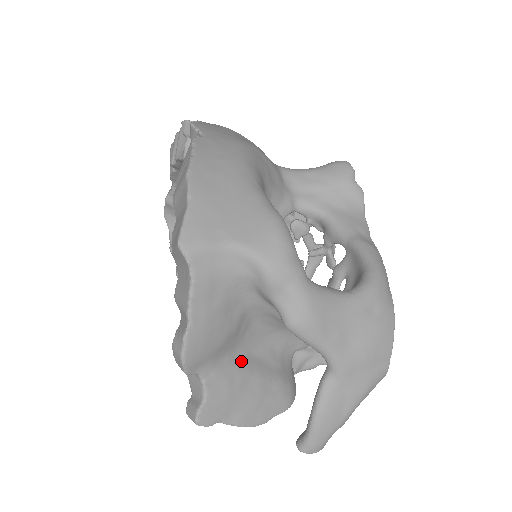
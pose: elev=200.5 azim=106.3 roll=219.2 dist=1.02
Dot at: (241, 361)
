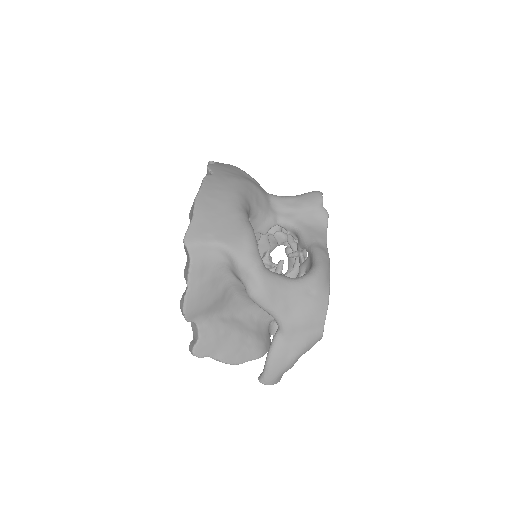
Dot at: (226, 320)
